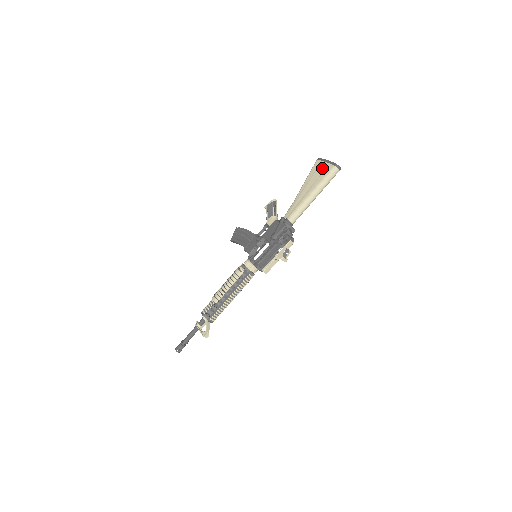
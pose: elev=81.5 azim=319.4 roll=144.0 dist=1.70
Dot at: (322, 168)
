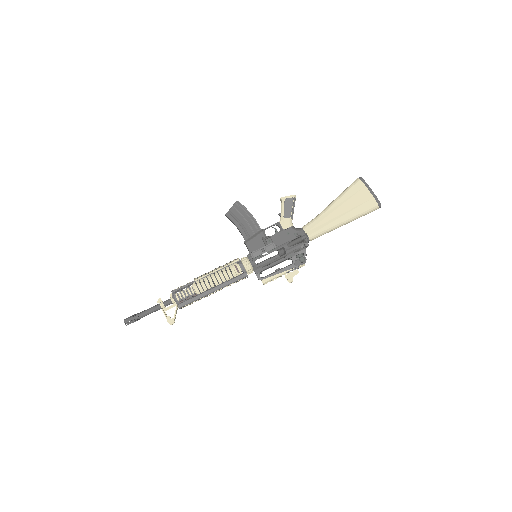
Dot at: (364, 197)
